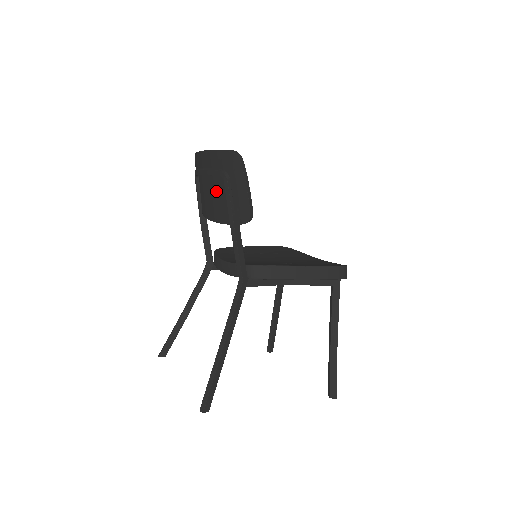
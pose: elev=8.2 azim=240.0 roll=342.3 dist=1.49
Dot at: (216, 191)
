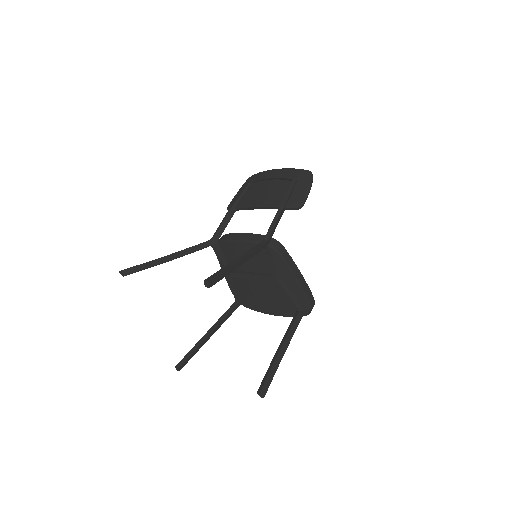
Dot at: (273, 189)
